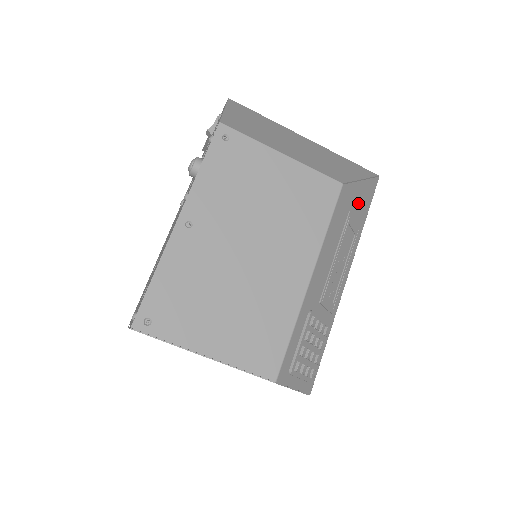
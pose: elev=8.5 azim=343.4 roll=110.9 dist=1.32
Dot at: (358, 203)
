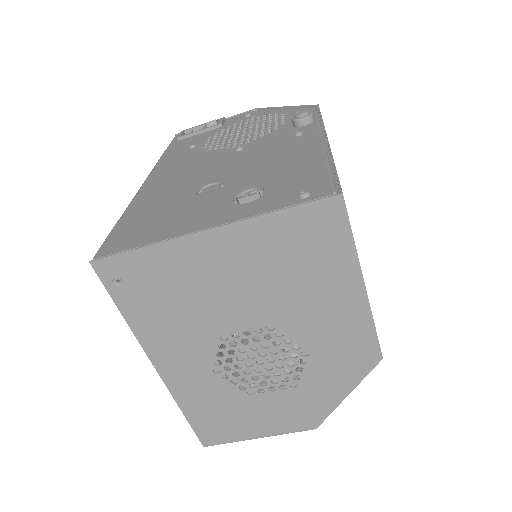
Dot at: occluded
